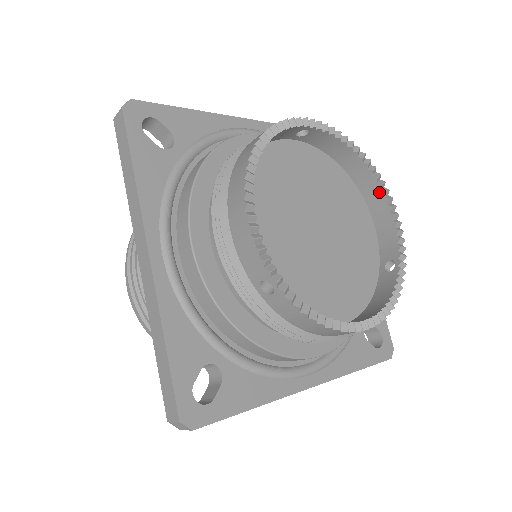
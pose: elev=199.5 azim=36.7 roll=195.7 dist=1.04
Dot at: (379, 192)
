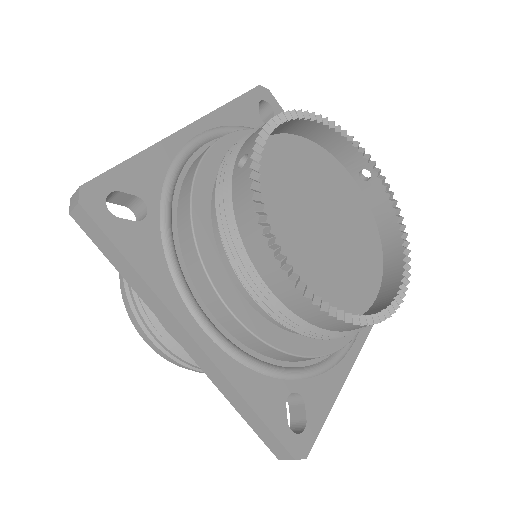
Dot at: (400, 270)
